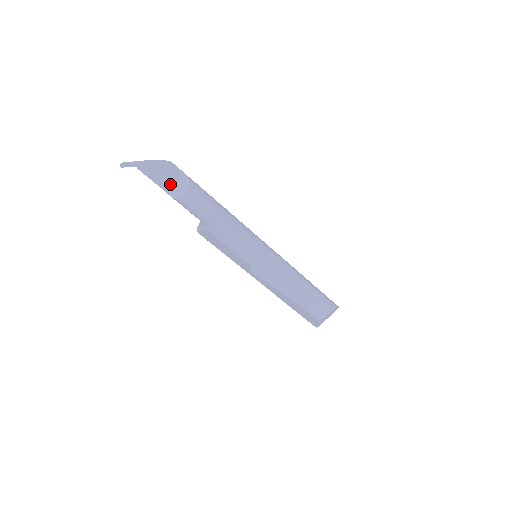
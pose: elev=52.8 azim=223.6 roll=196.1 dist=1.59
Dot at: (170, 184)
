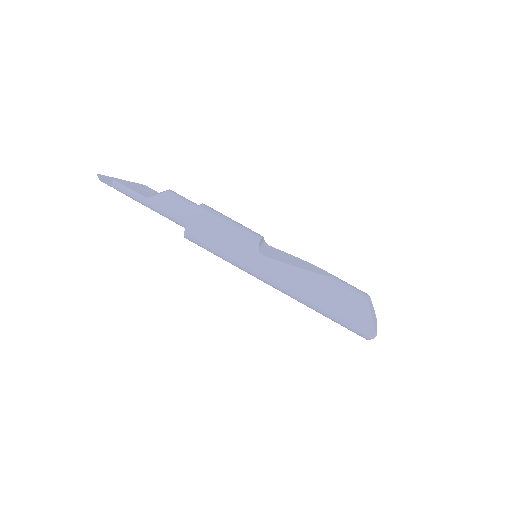
Dot at: (148, 194)
